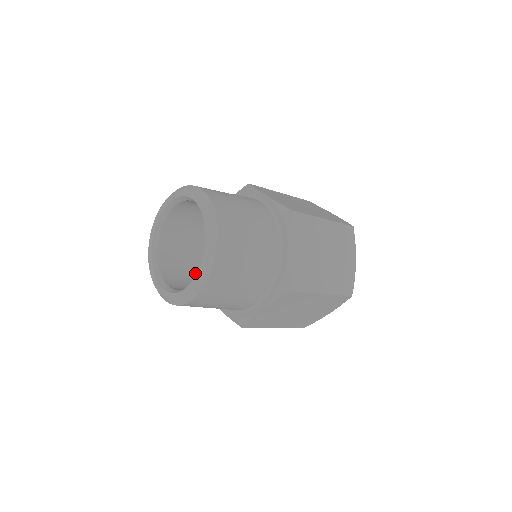
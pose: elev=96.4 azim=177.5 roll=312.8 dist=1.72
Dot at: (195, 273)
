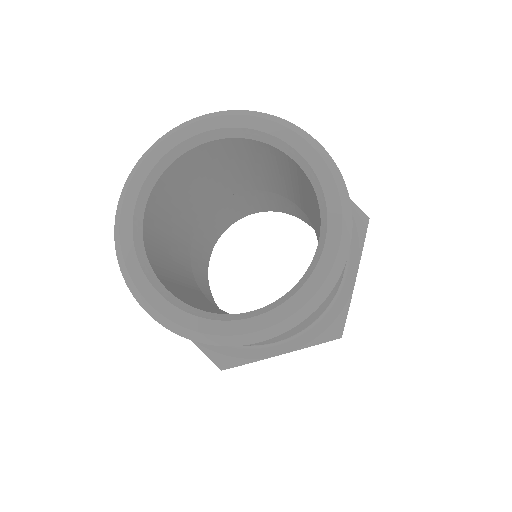
Dot at: (173, 263)
